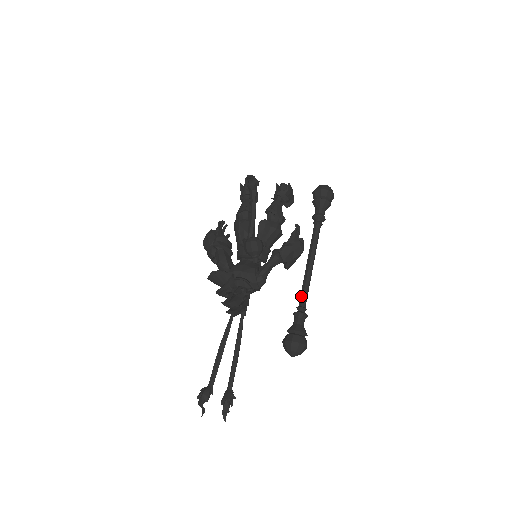
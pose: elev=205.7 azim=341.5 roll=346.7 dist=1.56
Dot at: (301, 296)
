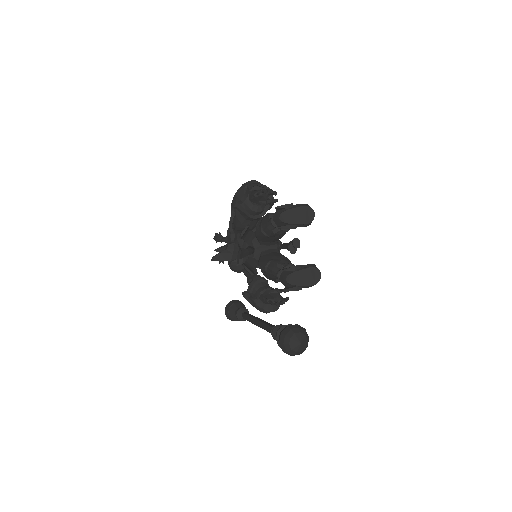
Dot at: (245, 315)
